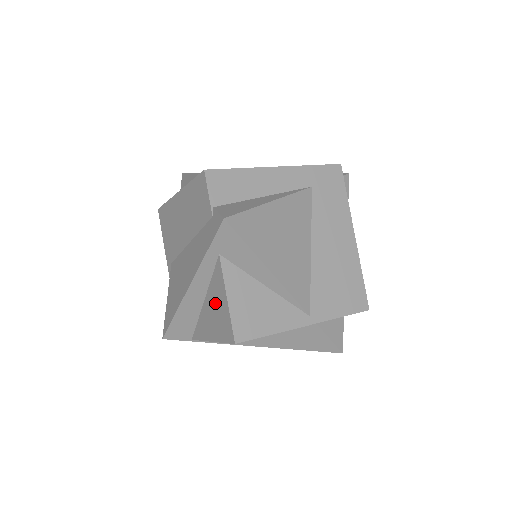
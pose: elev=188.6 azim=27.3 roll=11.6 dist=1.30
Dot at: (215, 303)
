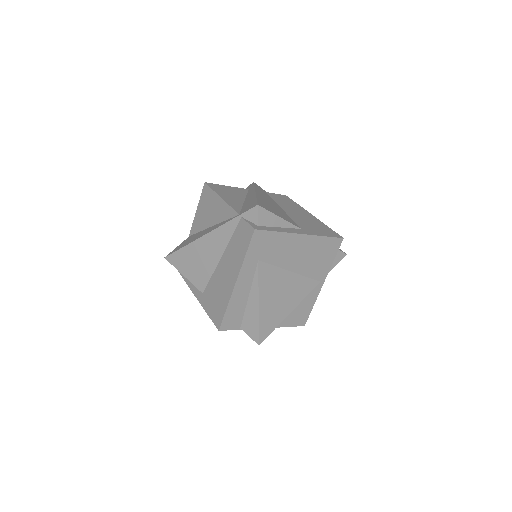
Dot at: occluded
